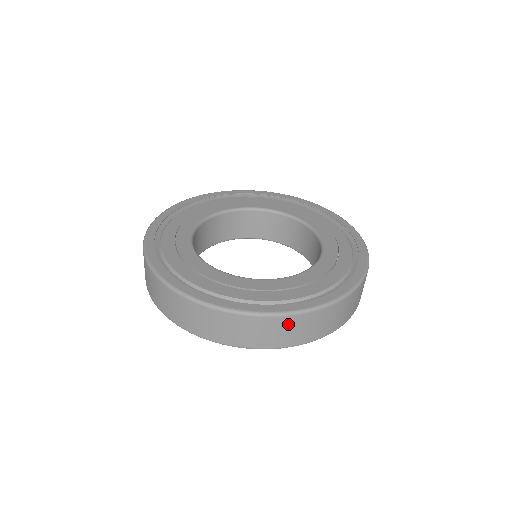
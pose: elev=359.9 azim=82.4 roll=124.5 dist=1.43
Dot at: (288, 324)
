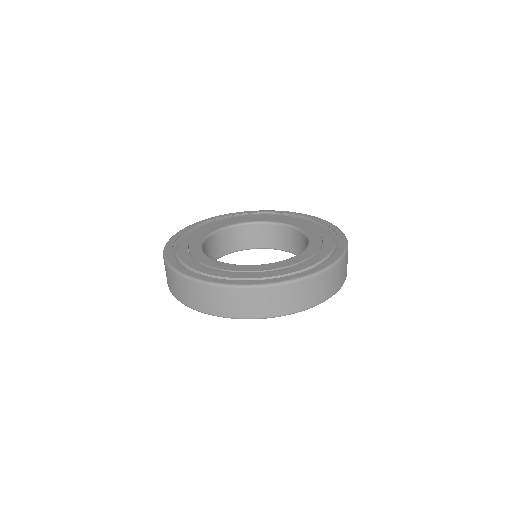
Dot at: (258, 296)
